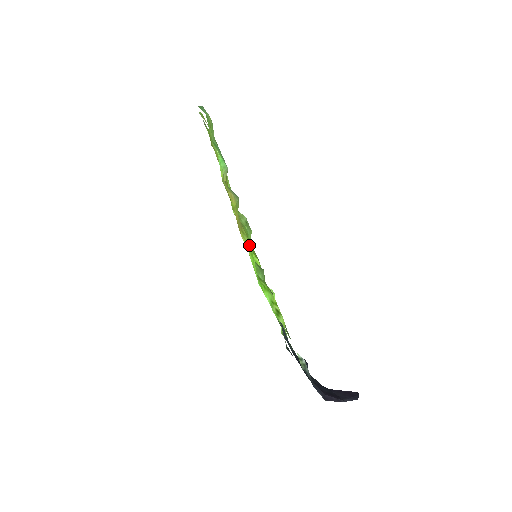
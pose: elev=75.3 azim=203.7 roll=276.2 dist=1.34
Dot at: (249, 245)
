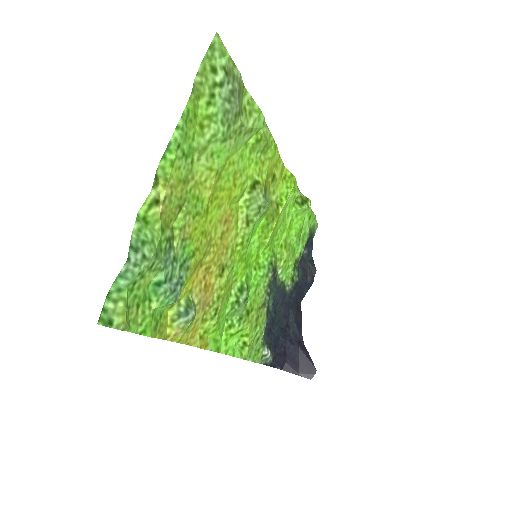
Dot at: (212, 327)
